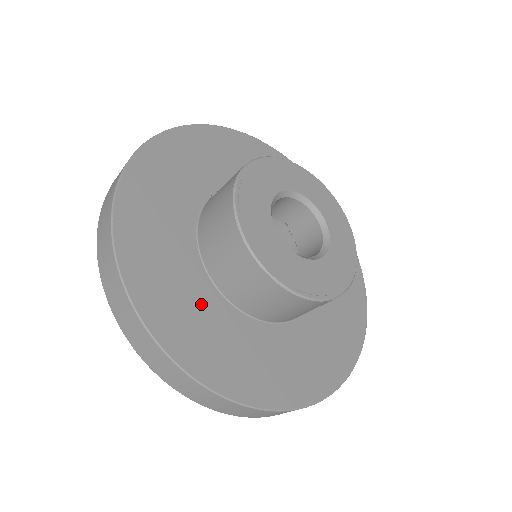
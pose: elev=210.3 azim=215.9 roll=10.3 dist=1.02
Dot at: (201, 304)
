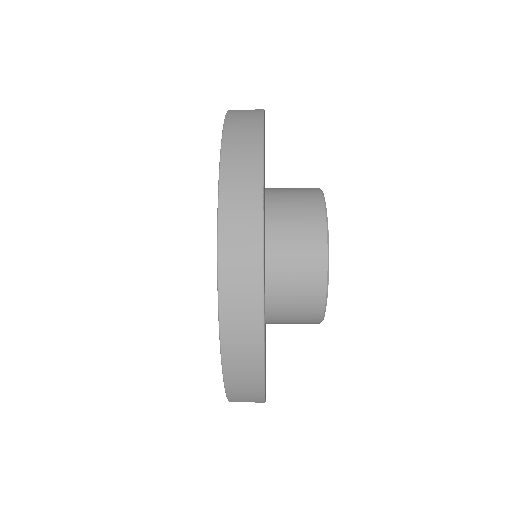
Dot at: occluded
